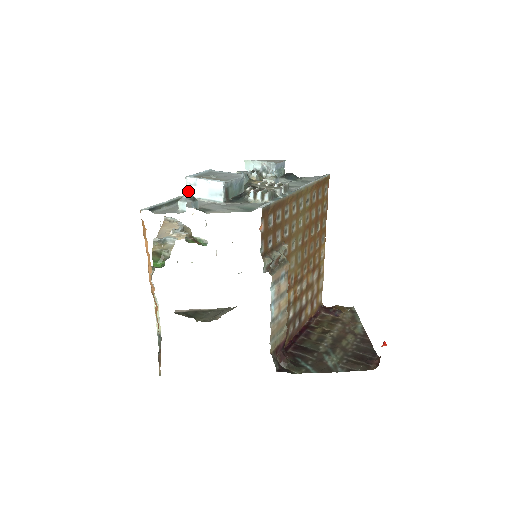
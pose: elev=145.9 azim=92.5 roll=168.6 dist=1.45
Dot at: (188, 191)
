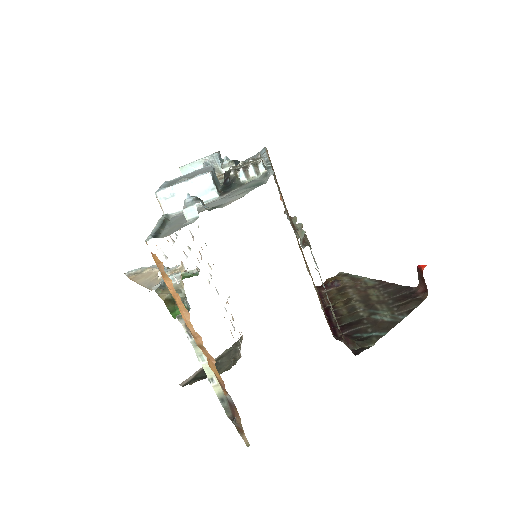
Dot at: (165, 209)
